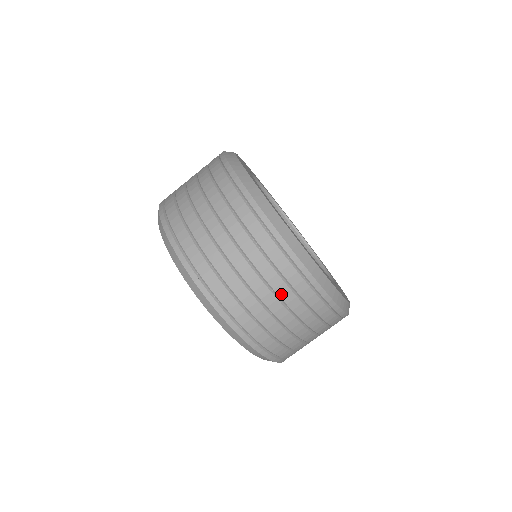
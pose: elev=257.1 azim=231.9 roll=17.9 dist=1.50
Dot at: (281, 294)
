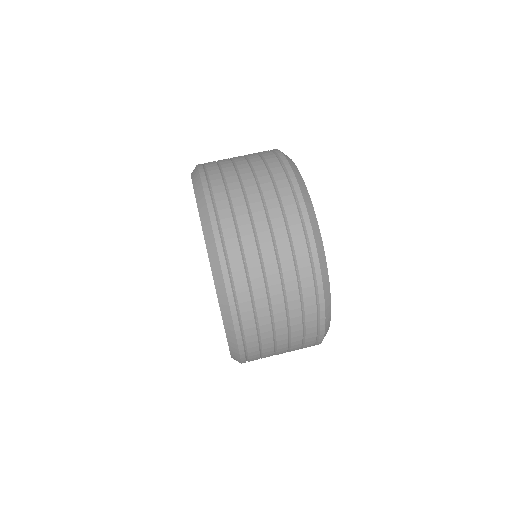
Dot at: (293, 324)
